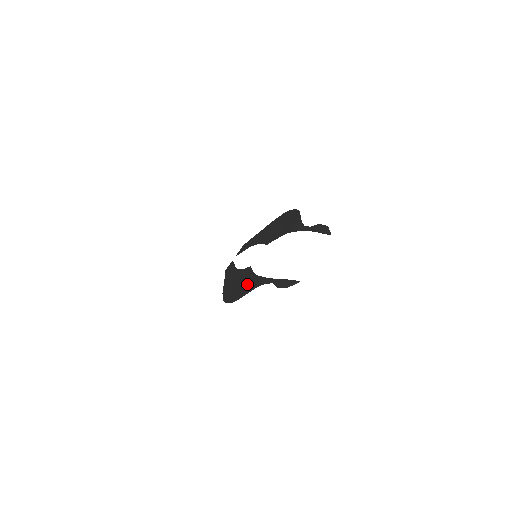
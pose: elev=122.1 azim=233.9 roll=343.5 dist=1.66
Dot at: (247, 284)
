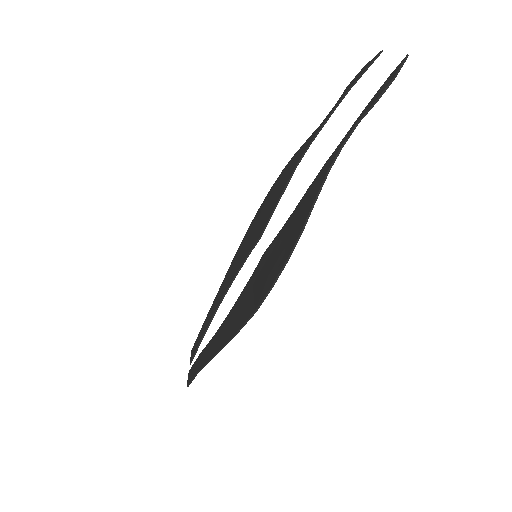
Dot at: (298, 215)
